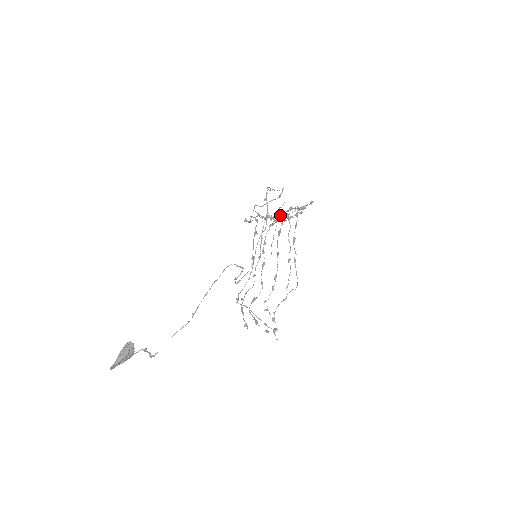
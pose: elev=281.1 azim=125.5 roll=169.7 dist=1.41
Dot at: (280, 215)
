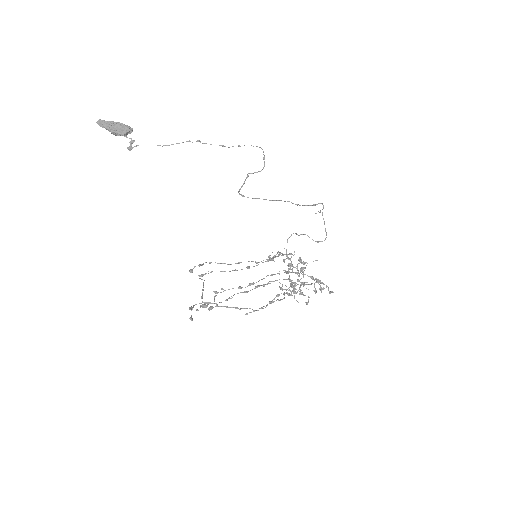
Dot at: (299, 273)
